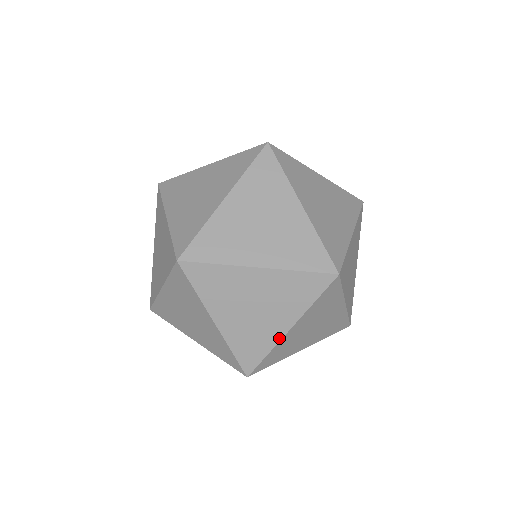
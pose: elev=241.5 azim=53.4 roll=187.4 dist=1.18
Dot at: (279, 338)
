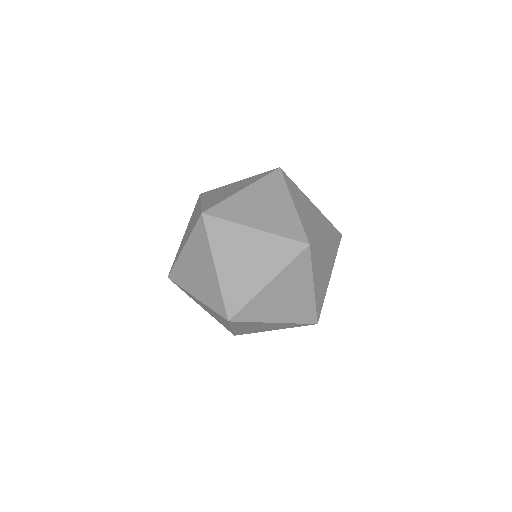
Dot at: (259, 290)
